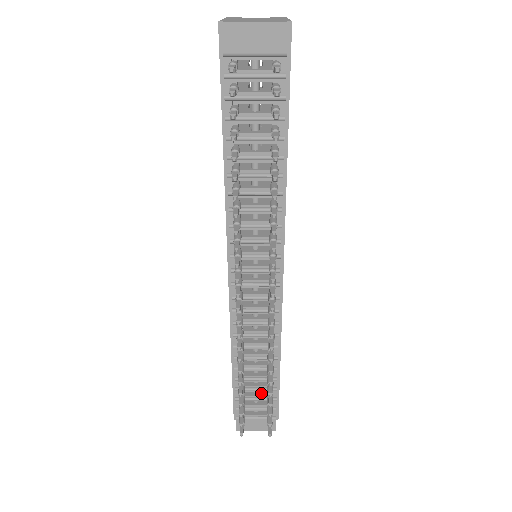
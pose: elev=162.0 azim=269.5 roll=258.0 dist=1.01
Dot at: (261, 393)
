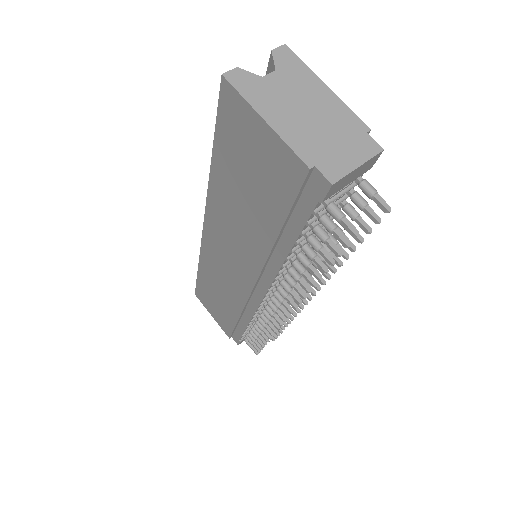
Dot at: occluded
